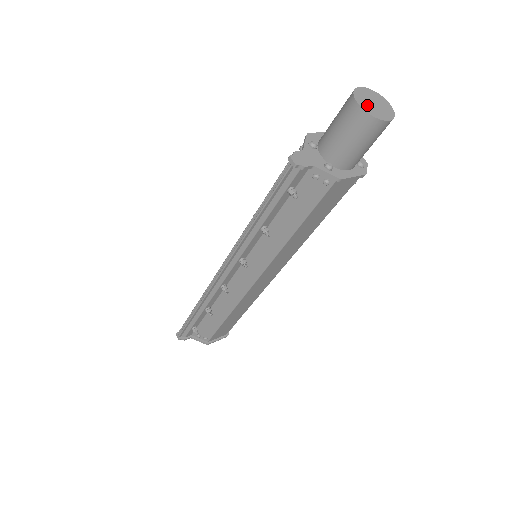
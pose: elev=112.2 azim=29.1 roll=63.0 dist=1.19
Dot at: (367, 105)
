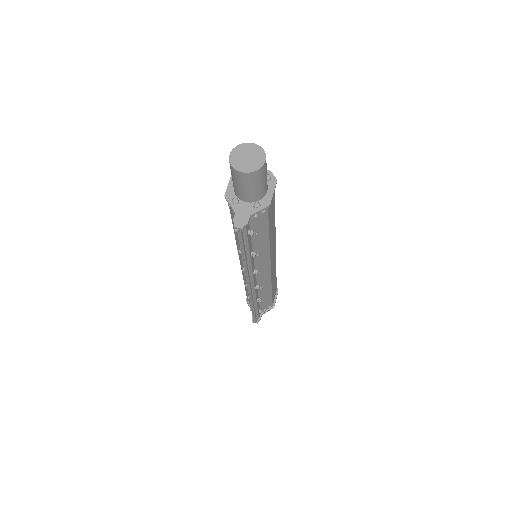
Dot at: (246, 166)
